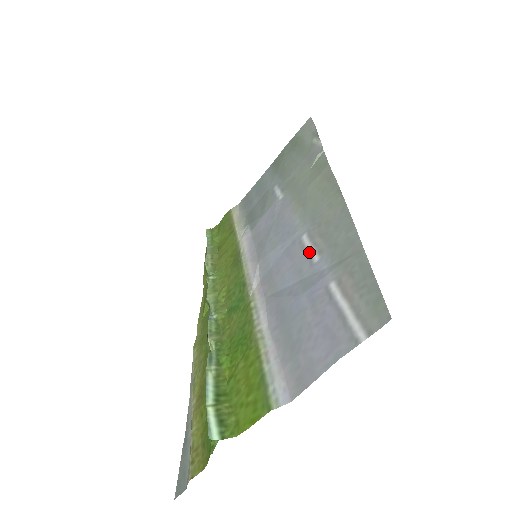
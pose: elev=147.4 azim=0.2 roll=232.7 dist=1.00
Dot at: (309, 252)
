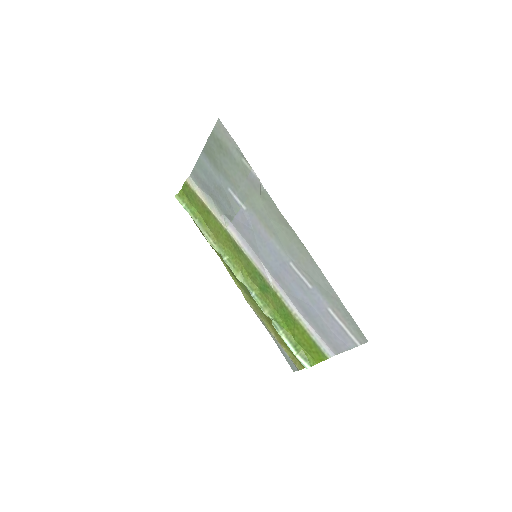
Dot at: (302, 279)
